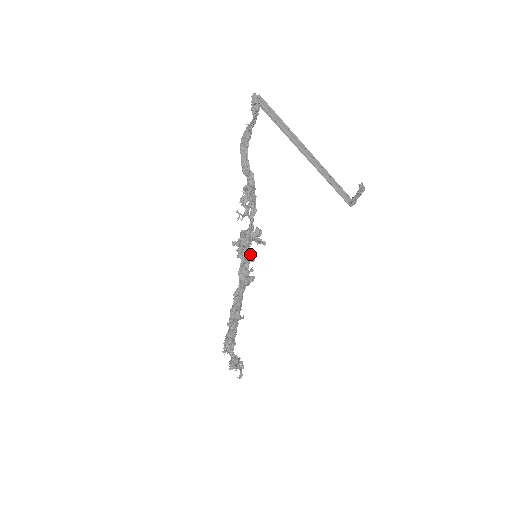
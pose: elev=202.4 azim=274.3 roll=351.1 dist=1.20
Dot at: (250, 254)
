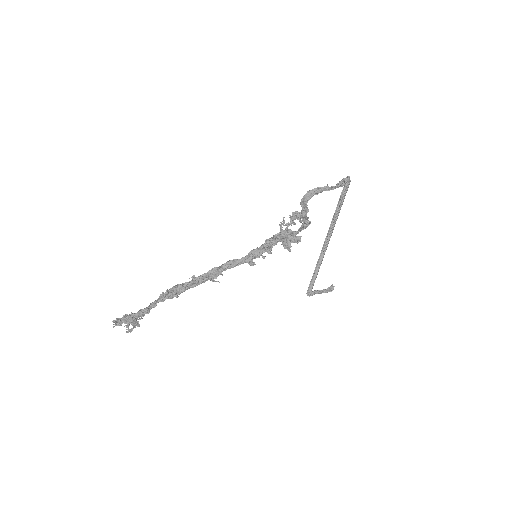
Dot at: (271, 247)
